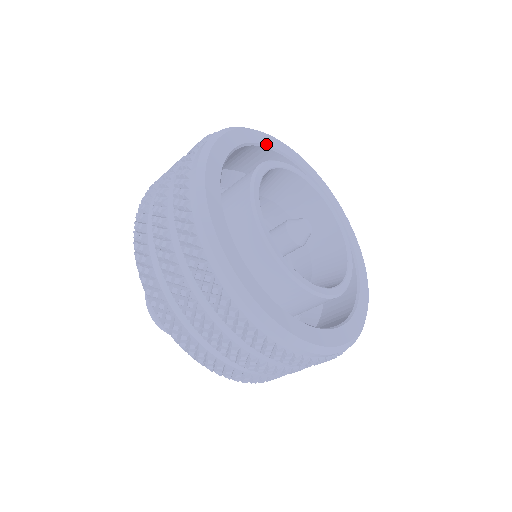
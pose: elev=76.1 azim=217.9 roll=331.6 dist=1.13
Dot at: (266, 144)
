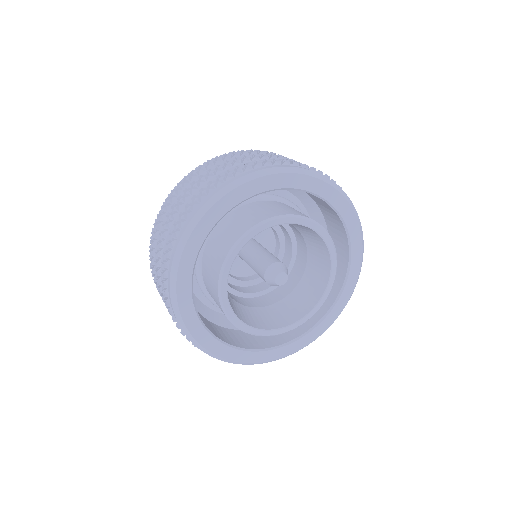
Dot at: (238, 203)
